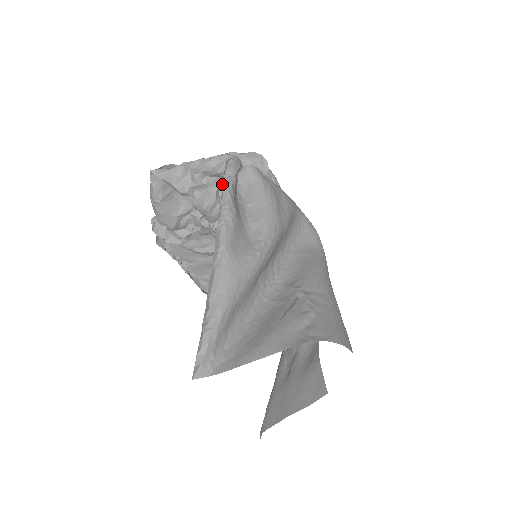
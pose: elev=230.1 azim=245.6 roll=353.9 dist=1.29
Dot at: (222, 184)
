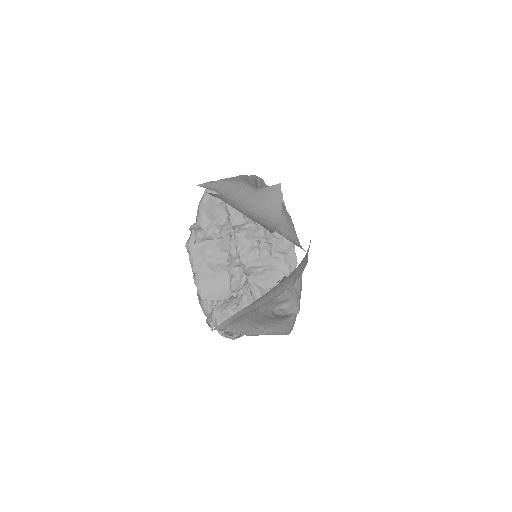
Dot at: occluded
